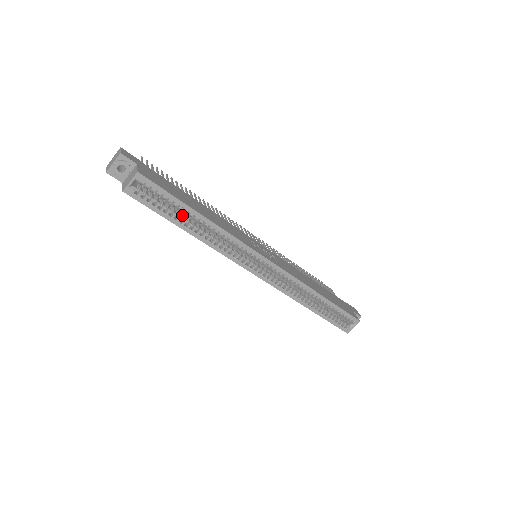
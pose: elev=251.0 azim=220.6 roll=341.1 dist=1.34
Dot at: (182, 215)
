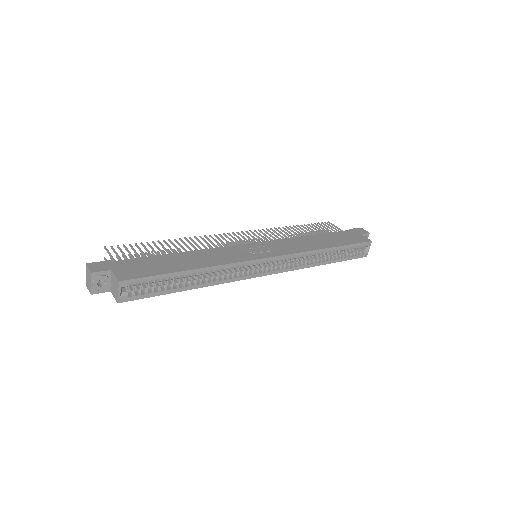
Dot at: occluded
